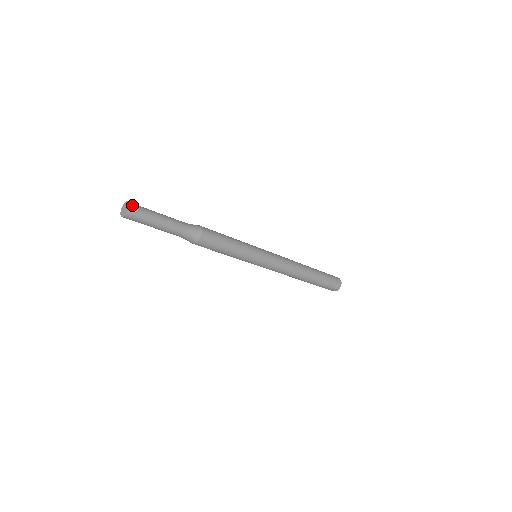
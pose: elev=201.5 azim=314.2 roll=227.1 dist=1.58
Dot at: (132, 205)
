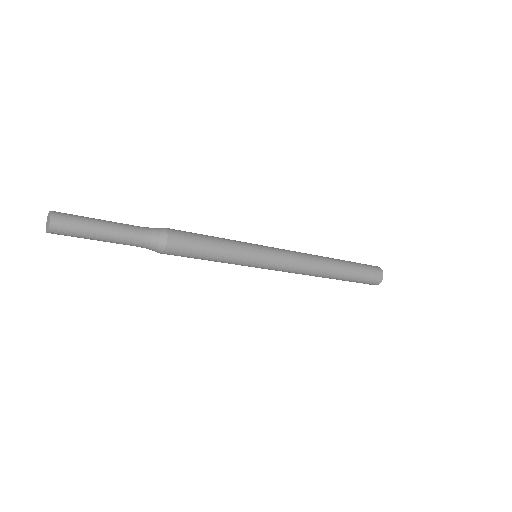
Dot at: (55, 212)
